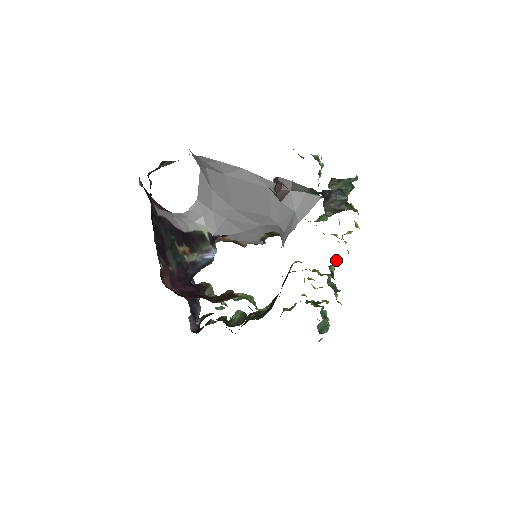
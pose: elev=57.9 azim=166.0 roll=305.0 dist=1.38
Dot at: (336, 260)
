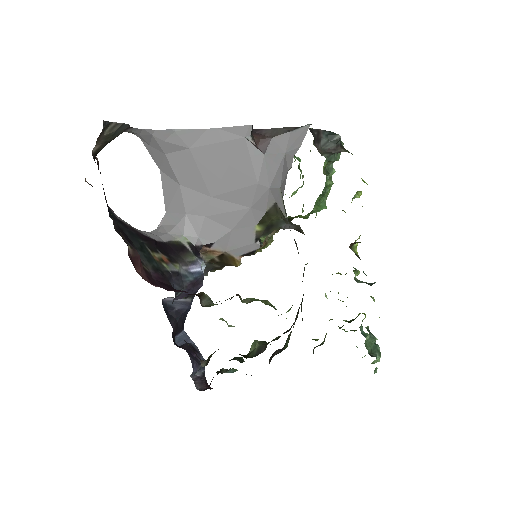
Dot at: (355, 241)
